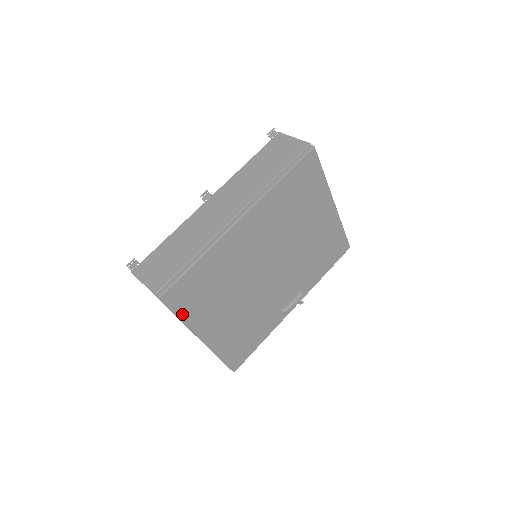
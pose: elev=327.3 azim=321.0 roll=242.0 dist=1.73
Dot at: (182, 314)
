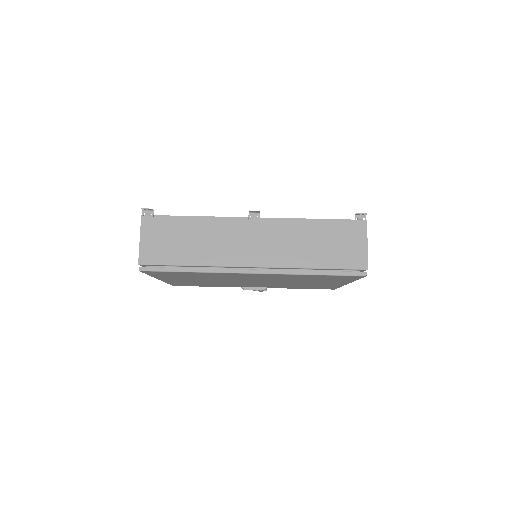
Dot at: (153, 275)
